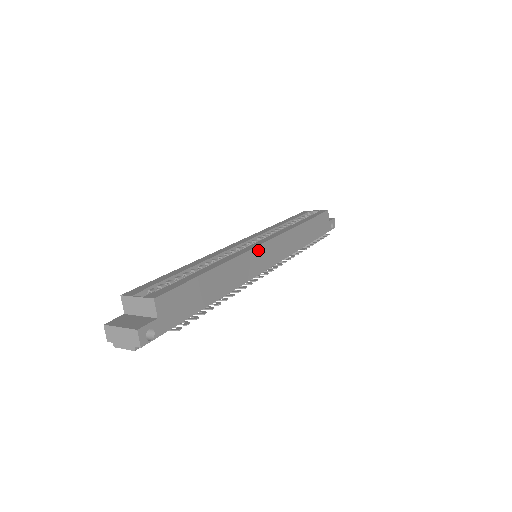
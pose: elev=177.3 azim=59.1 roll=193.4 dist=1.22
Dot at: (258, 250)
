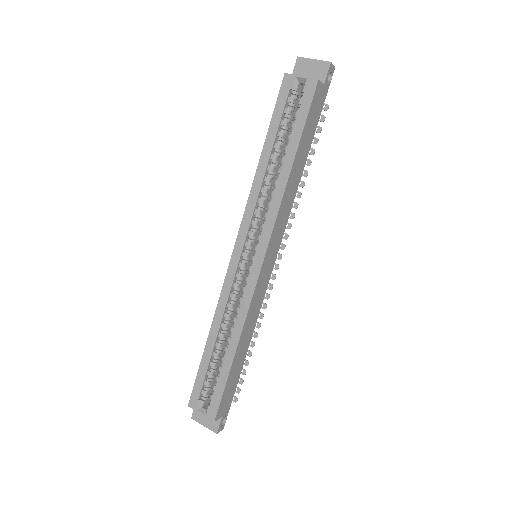
Dot at: (258, 282)
